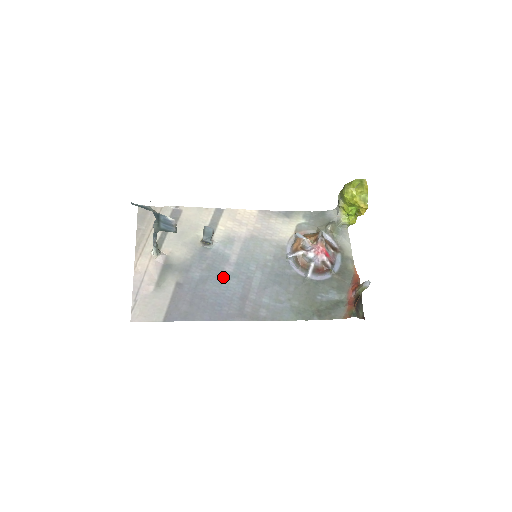
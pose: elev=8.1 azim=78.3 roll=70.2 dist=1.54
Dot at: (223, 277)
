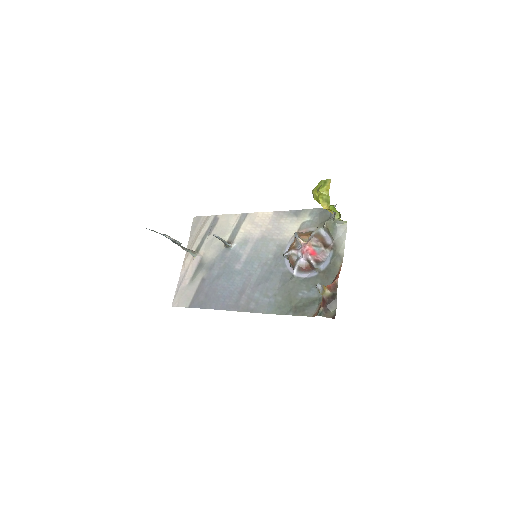
Dot at: (232, 274)
